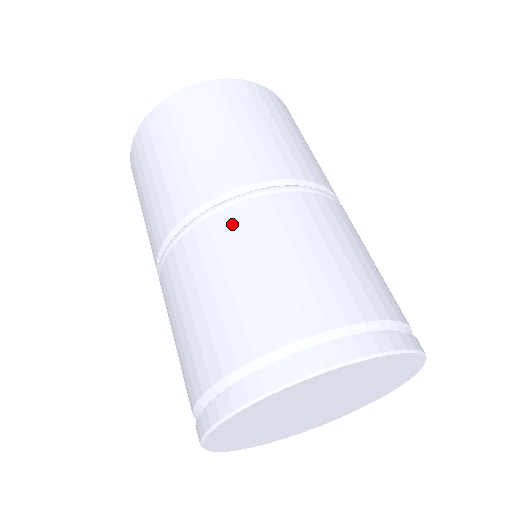
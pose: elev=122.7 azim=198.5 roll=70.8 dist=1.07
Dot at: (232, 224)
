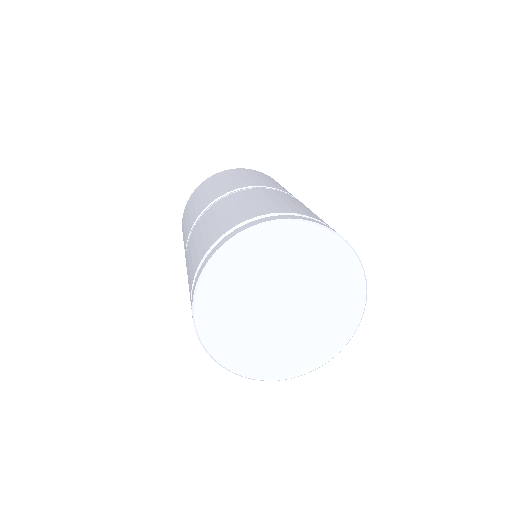
Dot at: (188, 250)
